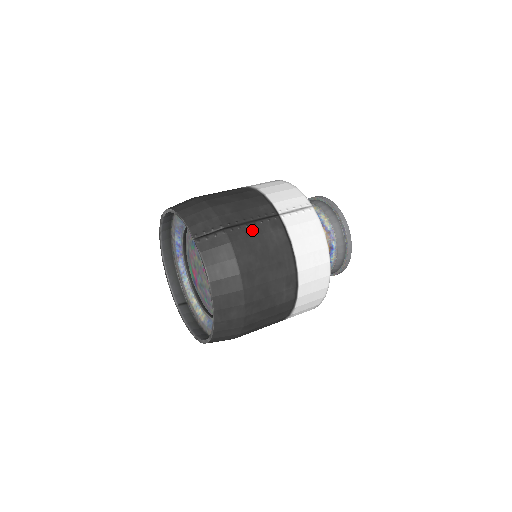
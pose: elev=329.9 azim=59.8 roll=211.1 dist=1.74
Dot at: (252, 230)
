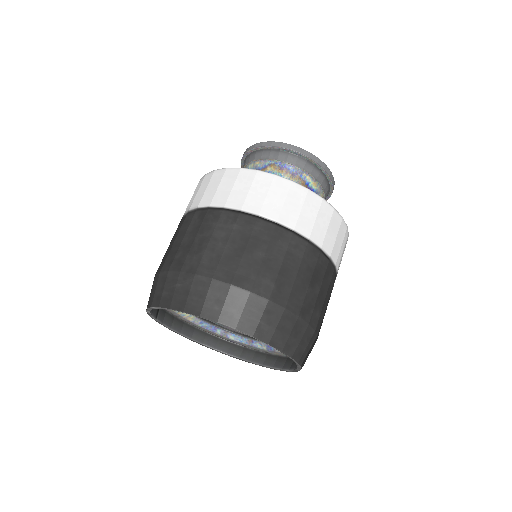
Dot at: occluded
